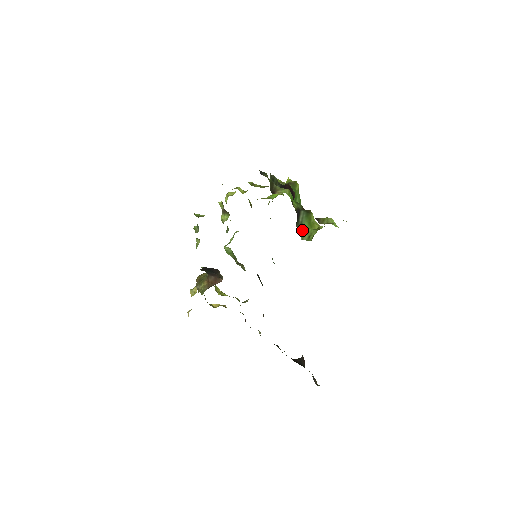
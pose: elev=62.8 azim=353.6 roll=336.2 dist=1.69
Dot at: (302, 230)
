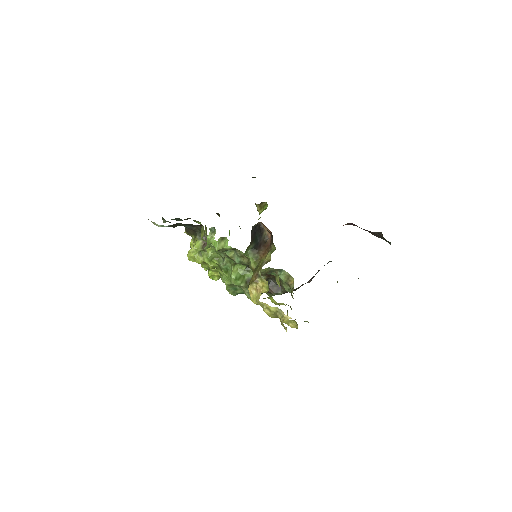
Dot at: occluded
